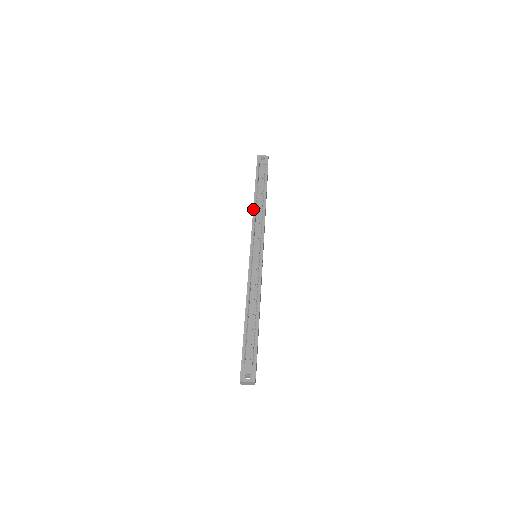
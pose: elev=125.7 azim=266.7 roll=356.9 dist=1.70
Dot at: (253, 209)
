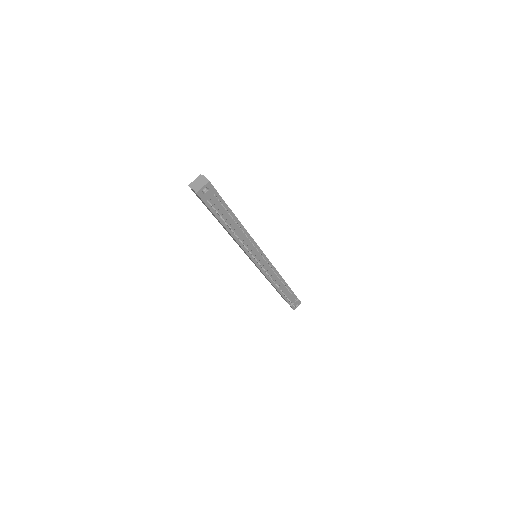
Dot at: (236, 241)
